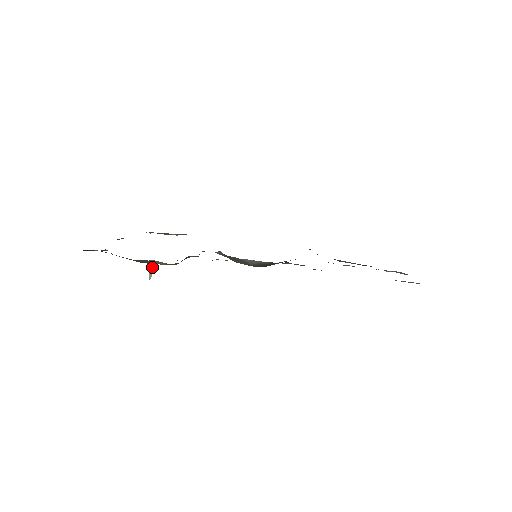
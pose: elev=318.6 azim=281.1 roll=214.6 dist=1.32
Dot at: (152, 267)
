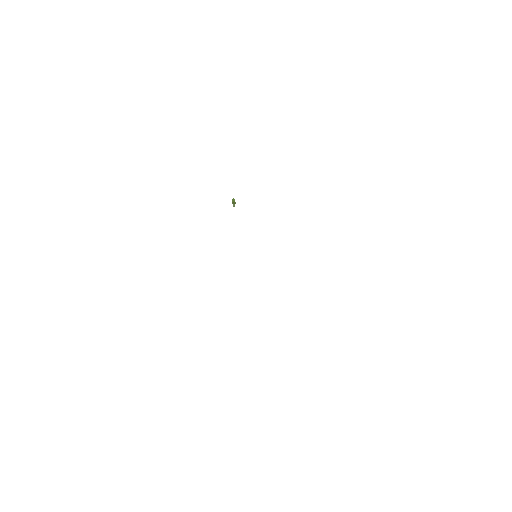
Dot at: (234, 200)
